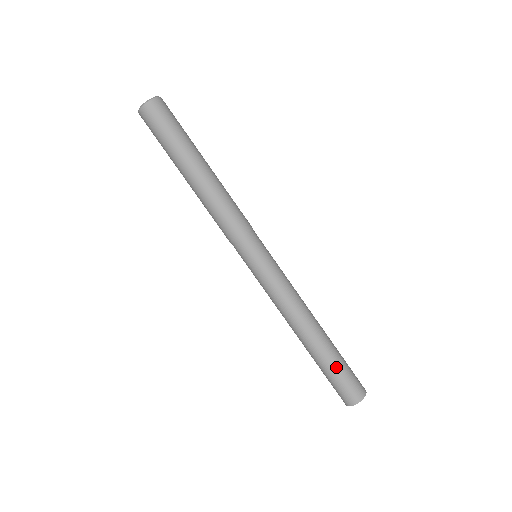
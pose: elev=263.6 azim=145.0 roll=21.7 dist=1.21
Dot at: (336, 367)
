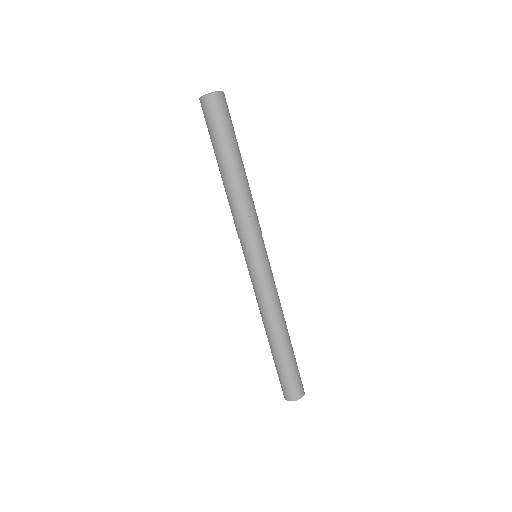
Dot at: (294, 364)
